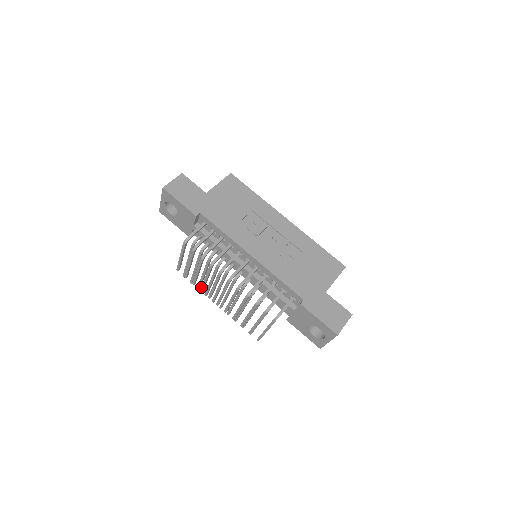
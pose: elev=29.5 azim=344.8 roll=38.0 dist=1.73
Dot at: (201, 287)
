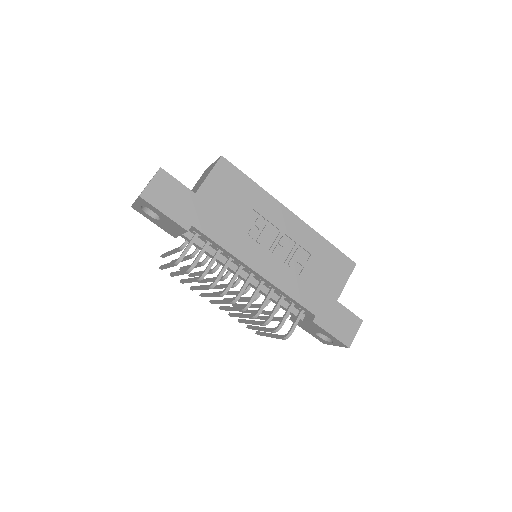
Dot at: (192, 289)
